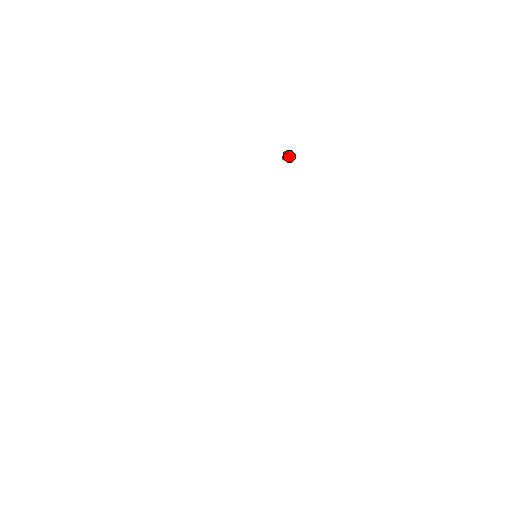
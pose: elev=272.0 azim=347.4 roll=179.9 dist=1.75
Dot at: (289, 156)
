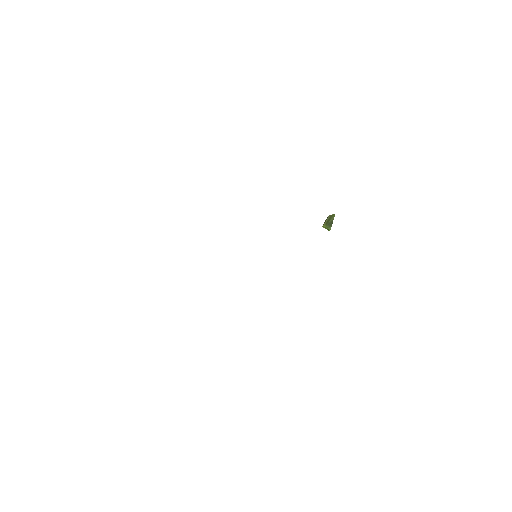
Dot at: occluded
